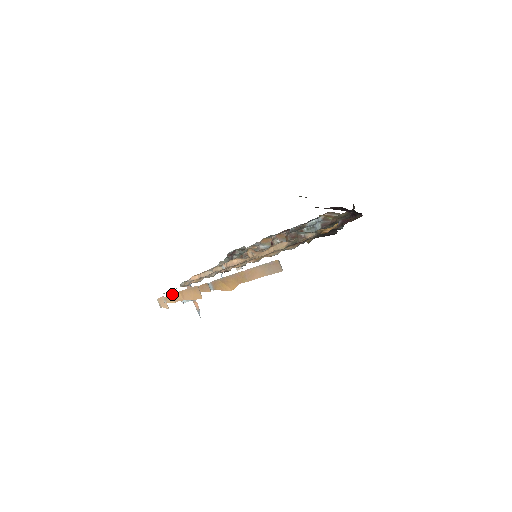
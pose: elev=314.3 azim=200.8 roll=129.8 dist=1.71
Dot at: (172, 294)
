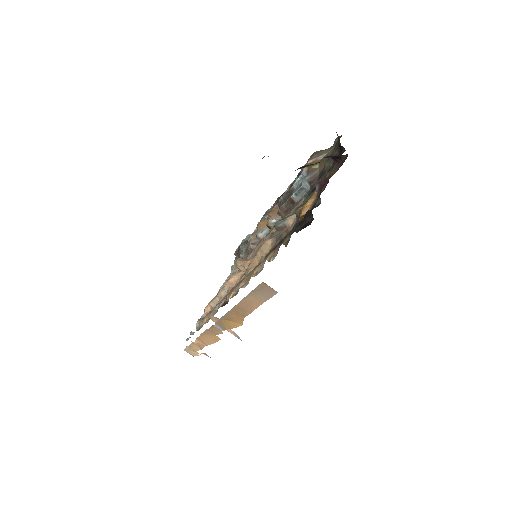
Dot at: (192, 342)
